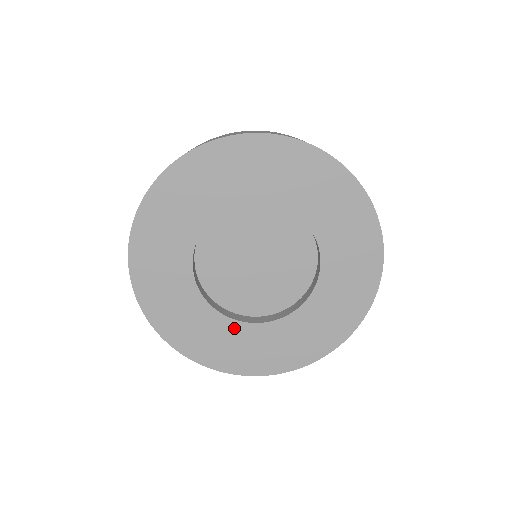
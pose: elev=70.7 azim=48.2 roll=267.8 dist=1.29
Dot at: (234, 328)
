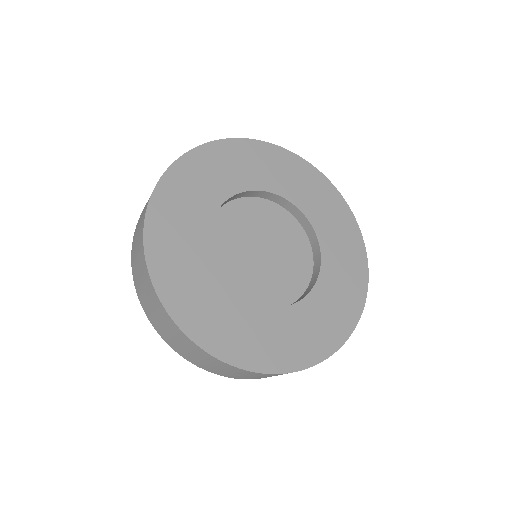
Dot at: (201, 250)
